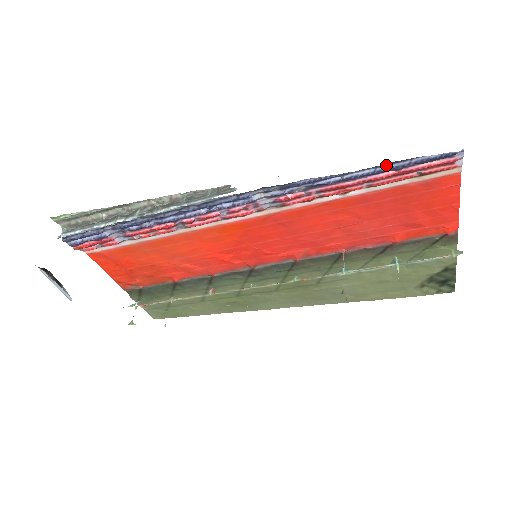
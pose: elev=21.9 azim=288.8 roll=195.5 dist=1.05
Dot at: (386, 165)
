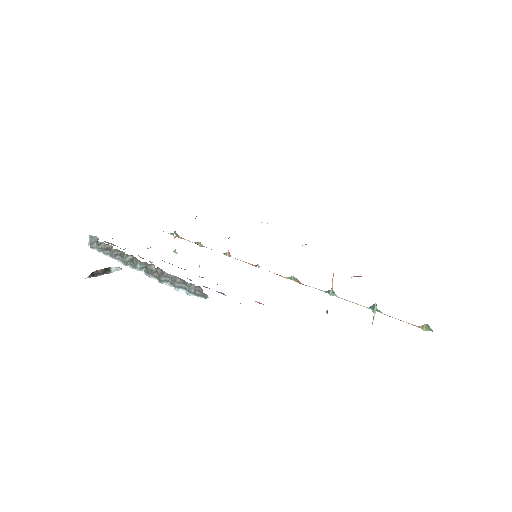
Dot at: occluded
